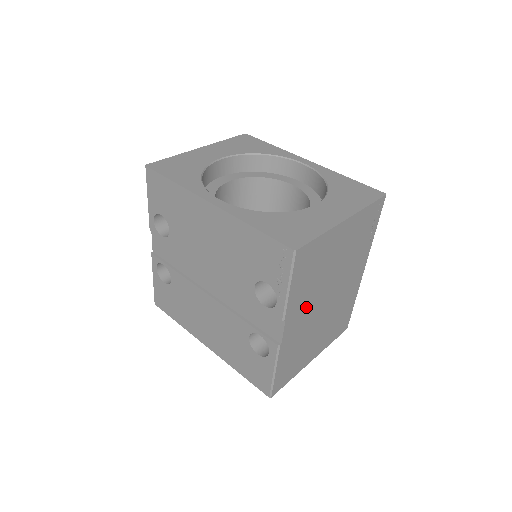
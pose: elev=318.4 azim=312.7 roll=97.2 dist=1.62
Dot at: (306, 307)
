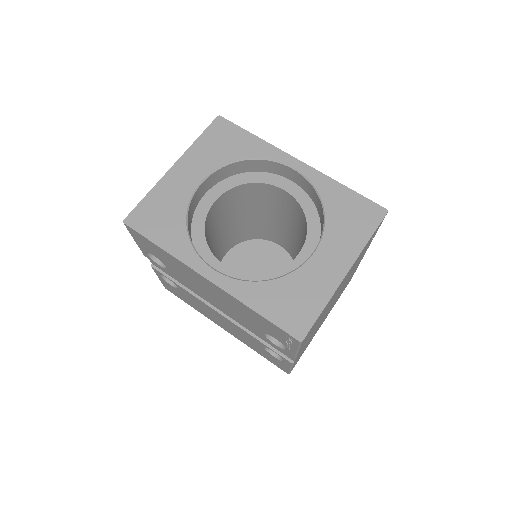
Dot at: occluded
